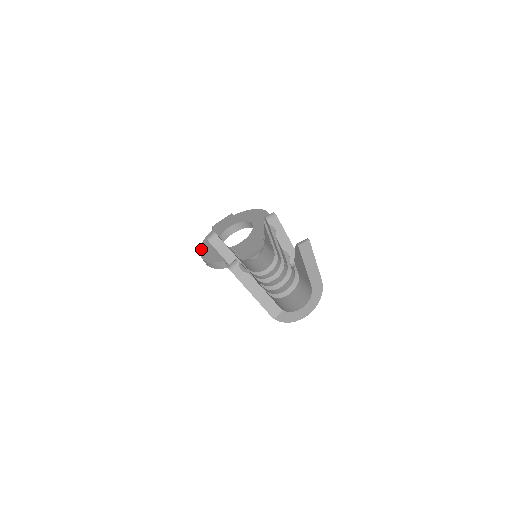
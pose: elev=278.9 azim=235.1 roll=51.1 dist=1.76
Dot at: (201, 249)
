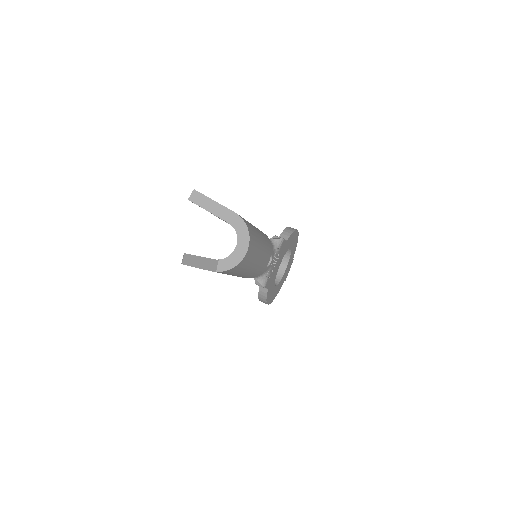
Dot at: occluded
